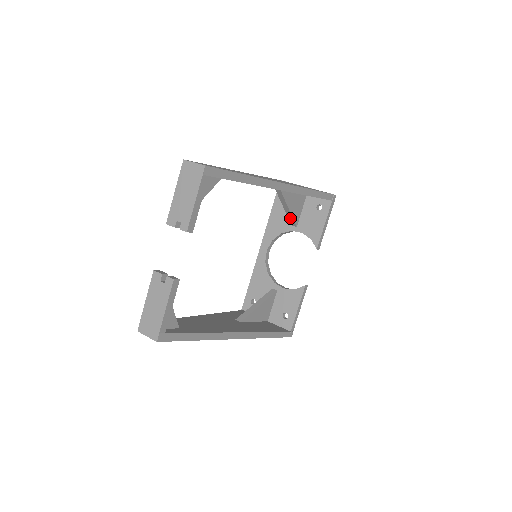
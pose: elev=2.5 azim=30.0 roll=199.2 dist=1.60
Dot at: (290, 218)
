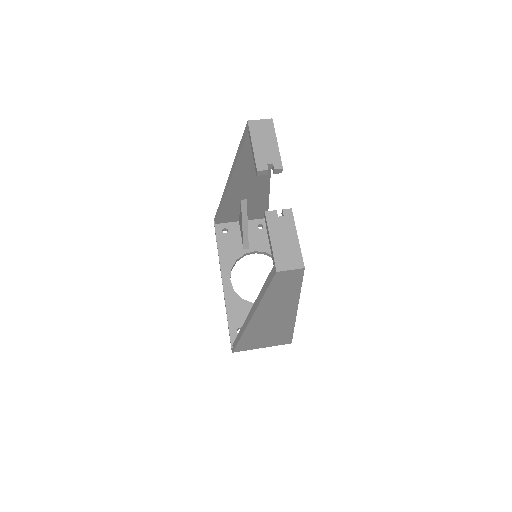
Dot at: (245, 239)
